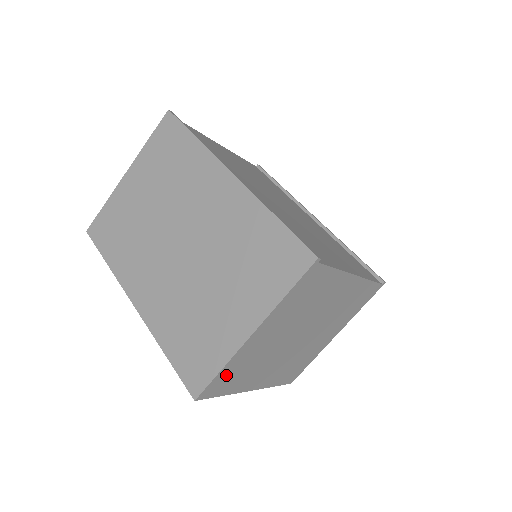
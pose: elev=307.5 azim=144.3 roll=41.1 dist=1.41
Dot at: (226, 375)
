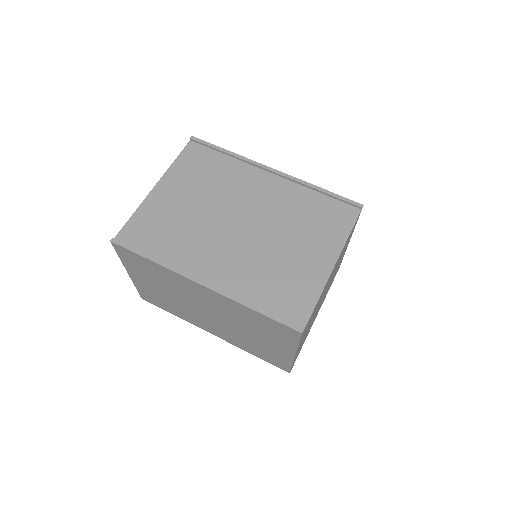
Dot at: (296, 357)
